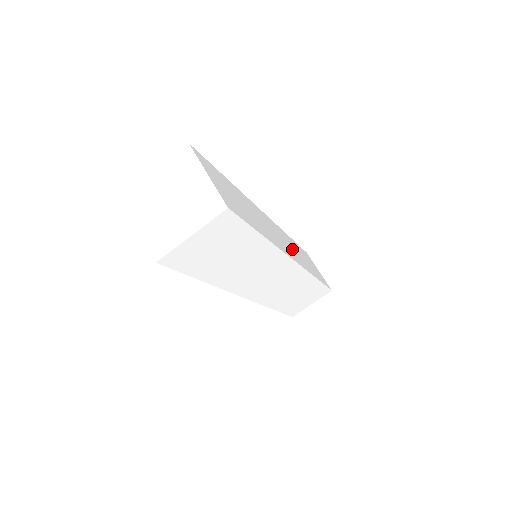
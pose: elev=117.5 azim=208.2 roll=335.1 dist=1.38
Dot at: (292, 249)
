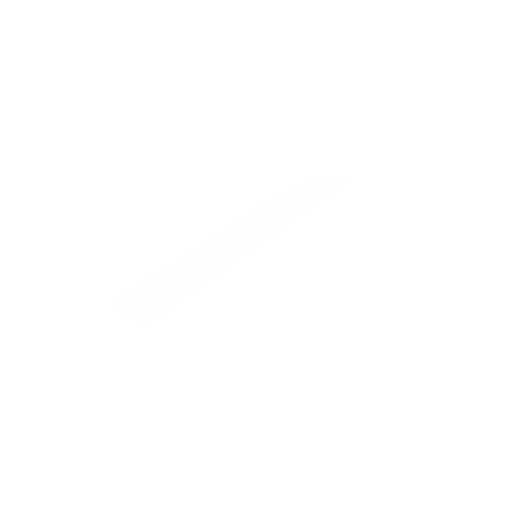
Dot at: (296, 252)
